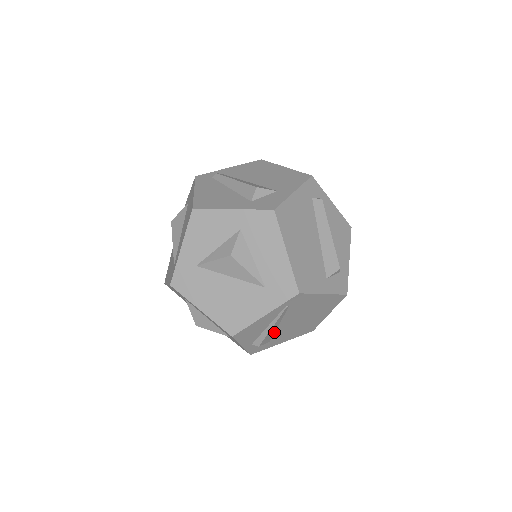
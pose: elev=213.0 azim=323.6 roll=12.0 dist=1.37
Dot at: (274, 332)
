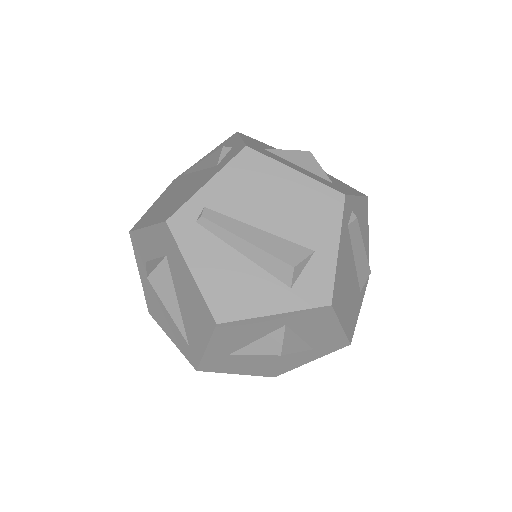
Dot at: occluded
